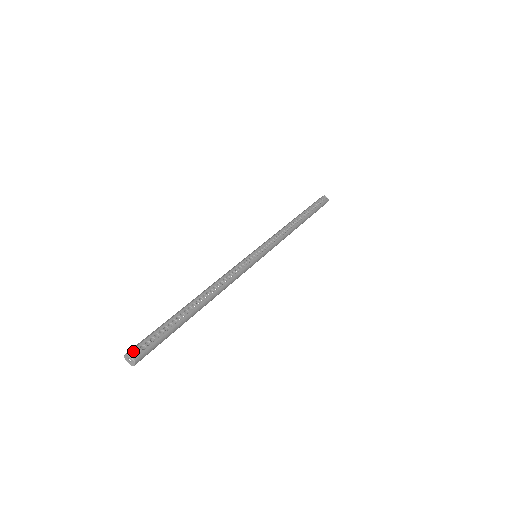
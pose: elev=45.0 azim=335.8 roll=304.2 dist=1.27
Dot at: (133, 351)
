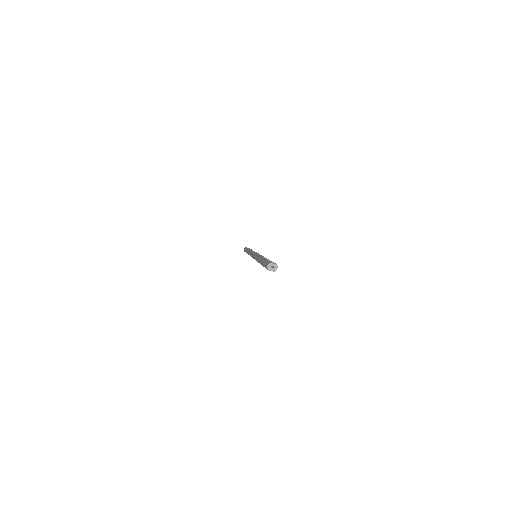
Dot at: (271, 262)
